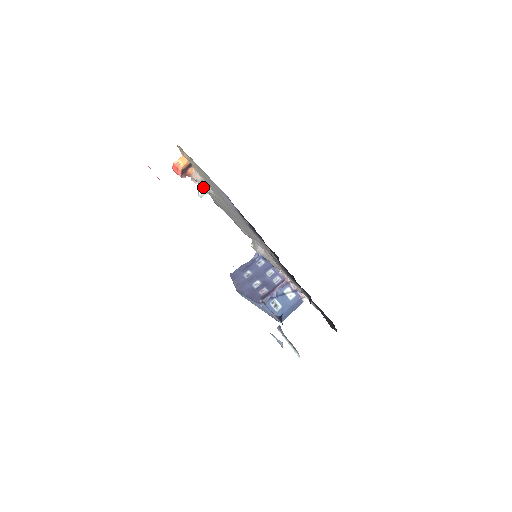
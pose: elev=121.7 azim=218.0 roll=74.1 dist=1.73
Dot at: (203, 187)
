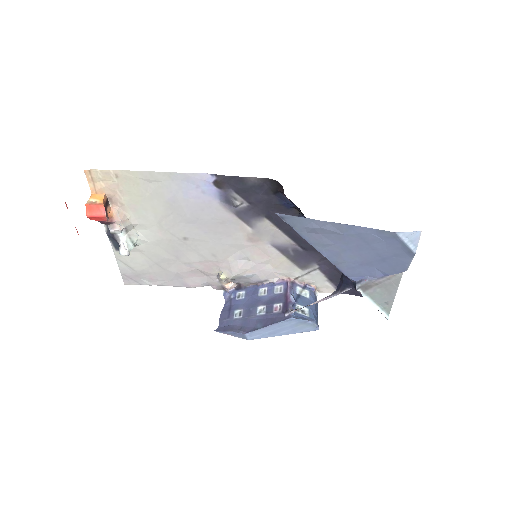
Dot at: (127, 236)
